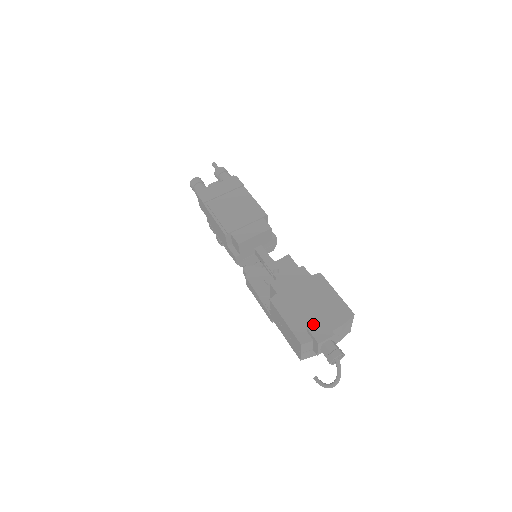
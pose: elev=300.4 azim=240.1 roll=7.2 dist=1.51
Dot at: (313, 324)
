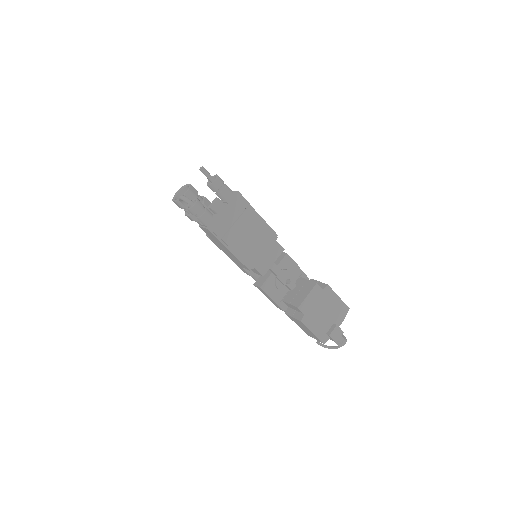
Dot at: (329, 327)
